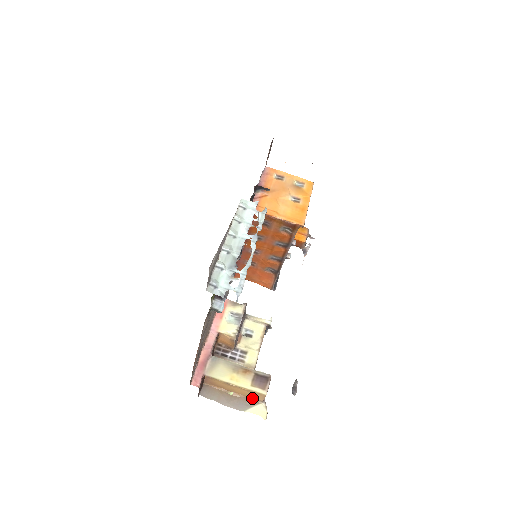
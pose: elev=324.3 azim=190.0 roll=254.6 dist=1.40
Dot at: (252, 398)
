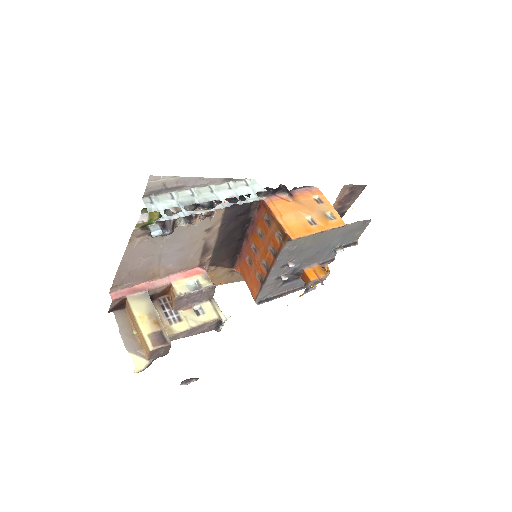
Dot at: (144, 349)
